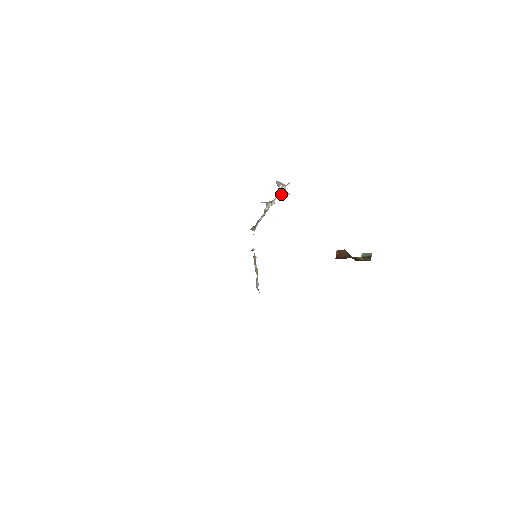
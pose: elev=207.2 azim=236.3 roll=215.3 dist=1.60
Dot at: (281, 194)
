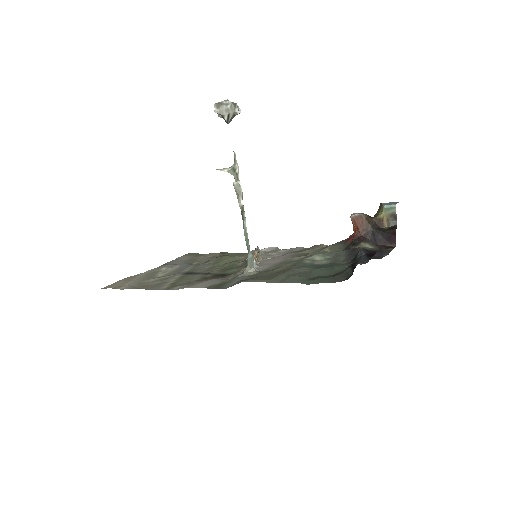
Dot at: (229, 119)
